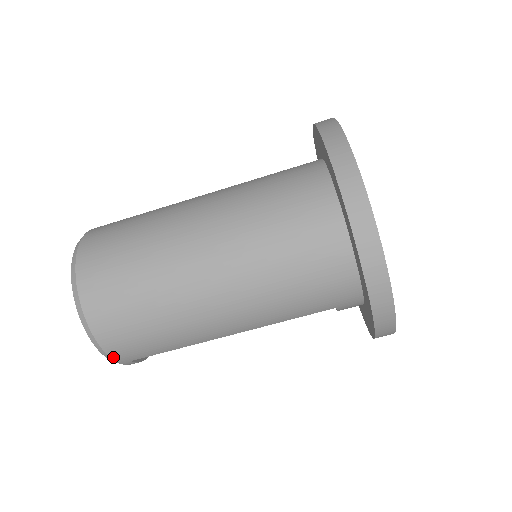
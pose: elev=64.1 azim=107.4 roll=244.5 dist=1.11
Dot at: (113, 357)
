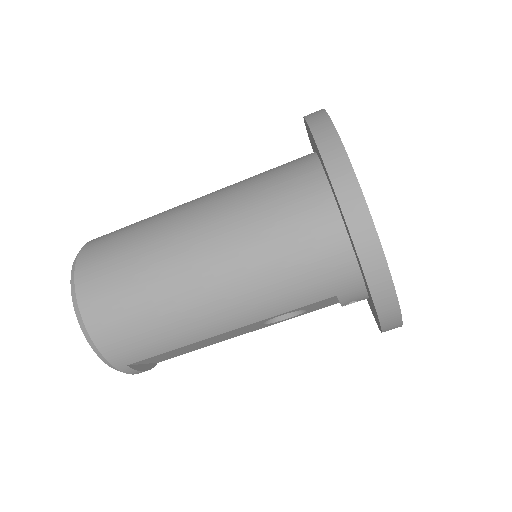
Dot at: (108, 358)
